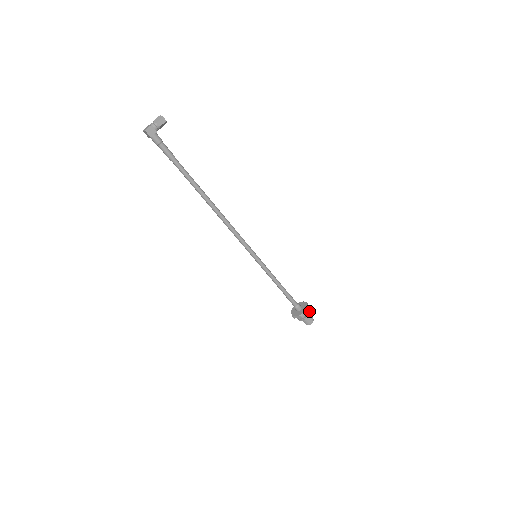
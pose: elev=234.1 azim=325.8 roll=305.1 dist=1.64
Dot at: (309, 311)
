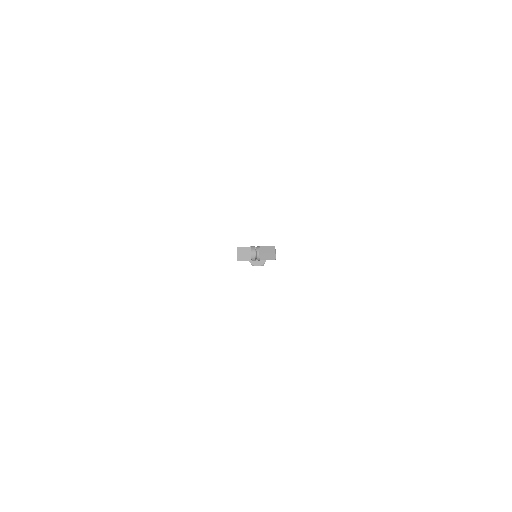
Dot at: occluded
